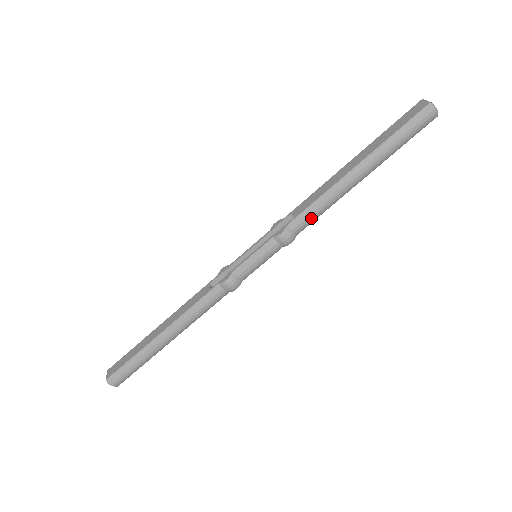
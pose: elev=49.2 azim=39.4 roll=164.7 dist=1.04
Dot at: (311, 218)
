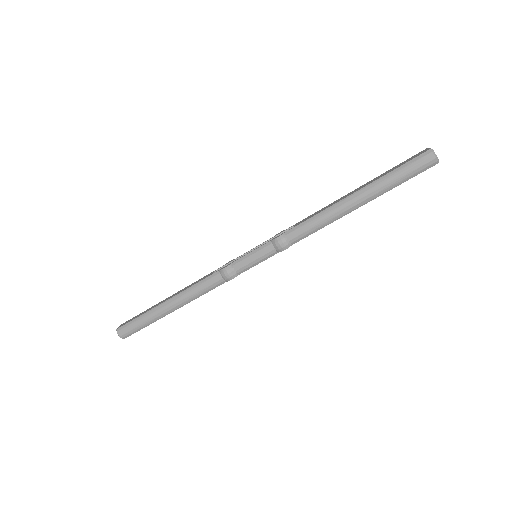
Dot at: (306, 231)
